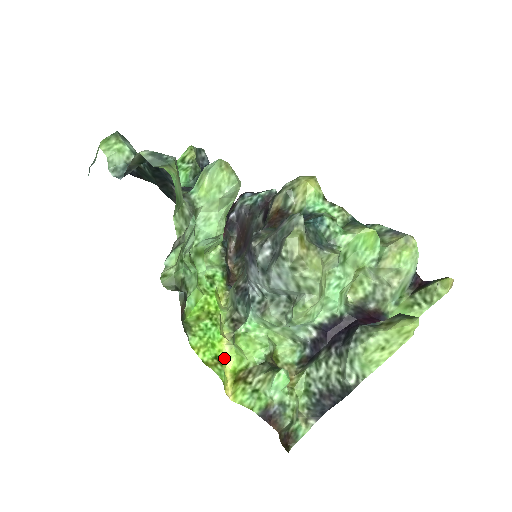
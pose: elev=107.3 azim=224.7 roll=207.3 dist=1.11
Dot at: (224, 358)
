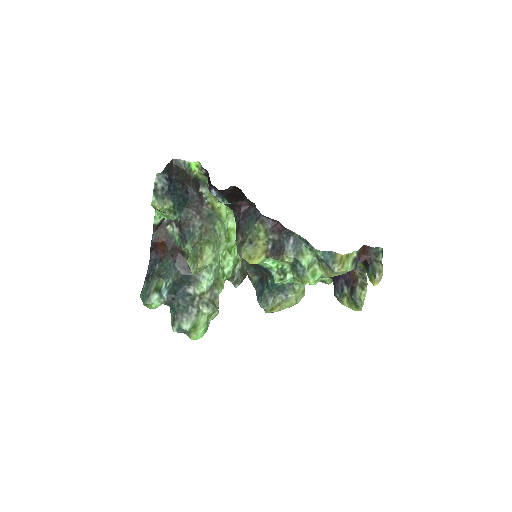
Dot at: occluded
